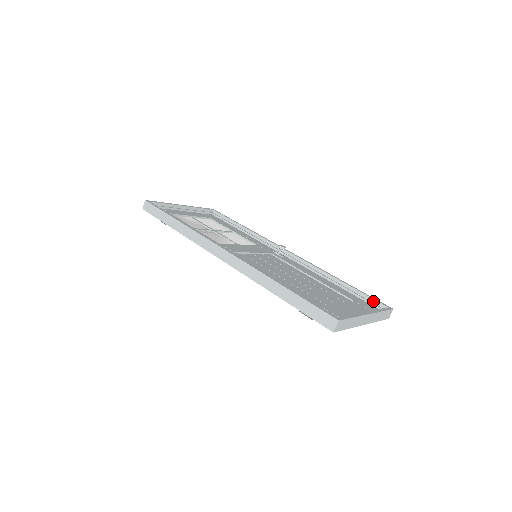
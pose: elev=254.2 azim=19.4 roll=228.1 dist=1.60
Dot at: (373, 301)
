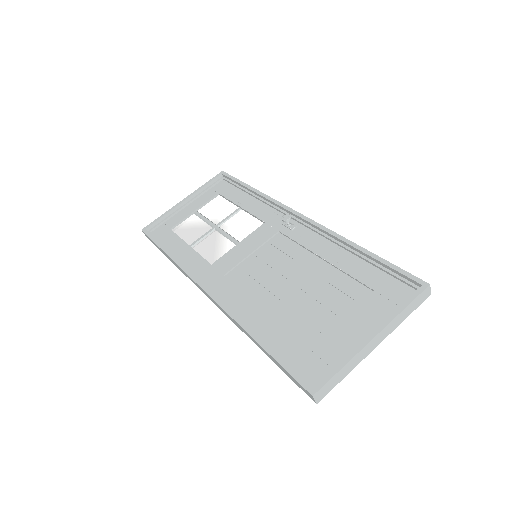
Dot at: (402, 276)
